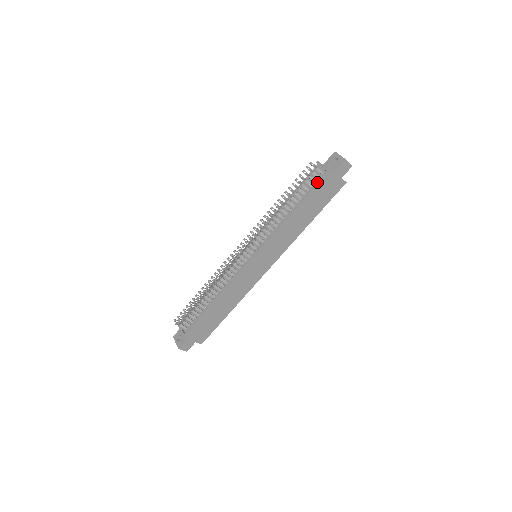
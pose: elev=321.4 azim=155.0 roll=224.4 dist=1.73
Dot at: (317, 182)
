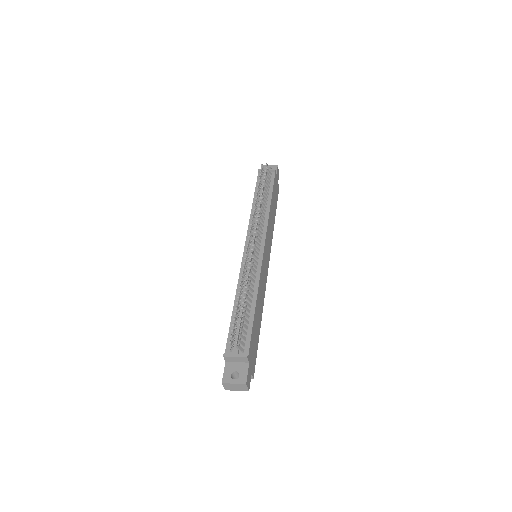
Dot at: (272, 180)
